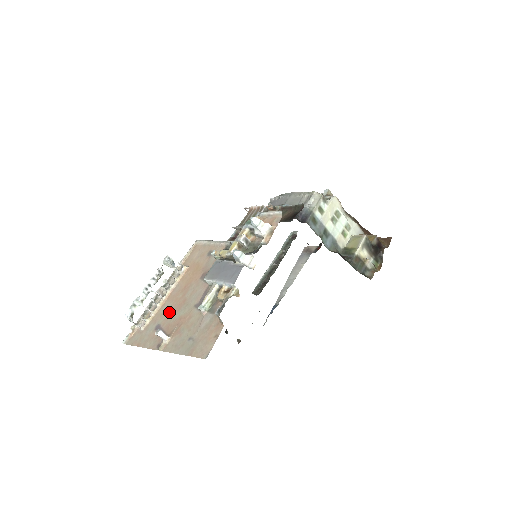
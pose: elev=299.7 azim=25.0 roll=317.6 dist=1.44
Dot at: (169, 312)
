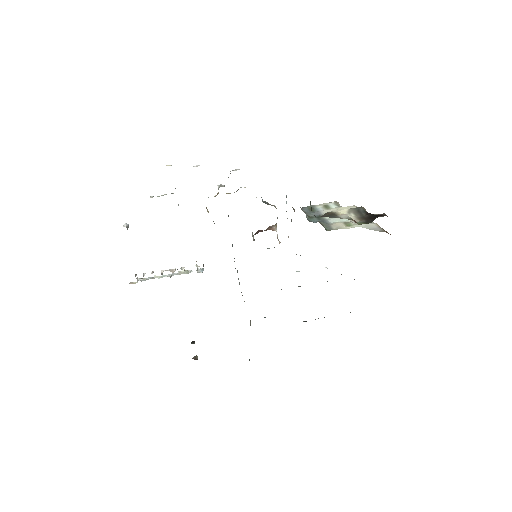
Dot at: occluded
